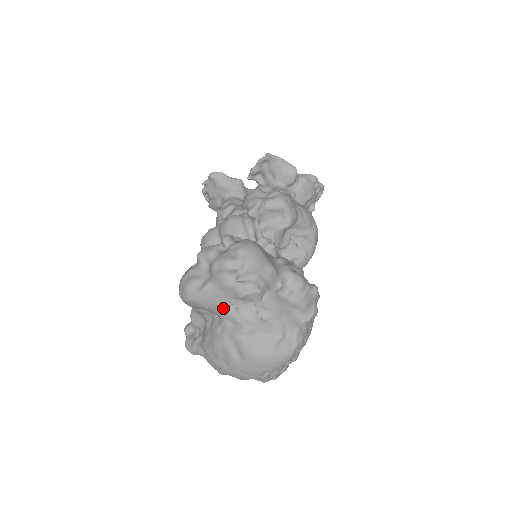
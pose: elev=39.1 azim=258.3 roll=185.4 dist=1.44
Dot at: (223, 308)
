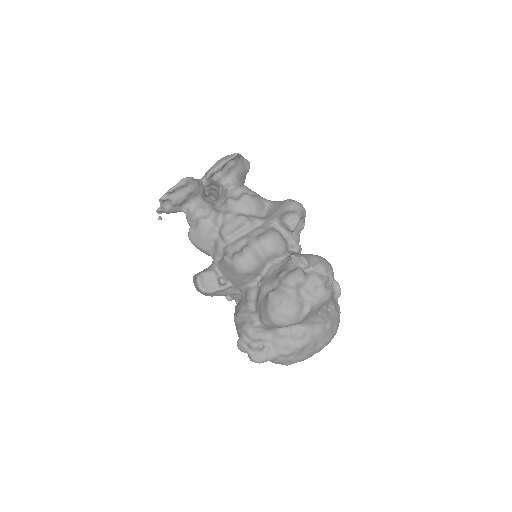
Dot at: (313, 317)
